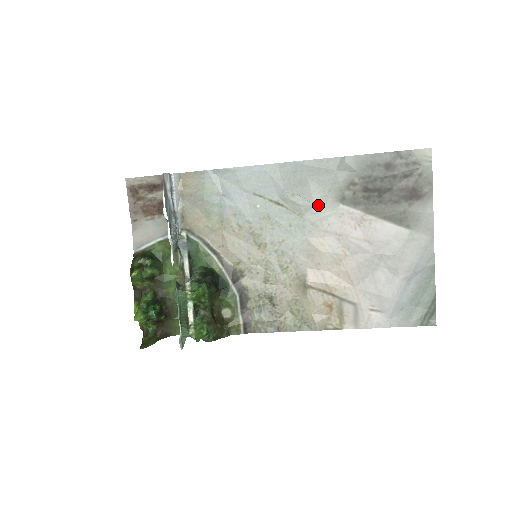
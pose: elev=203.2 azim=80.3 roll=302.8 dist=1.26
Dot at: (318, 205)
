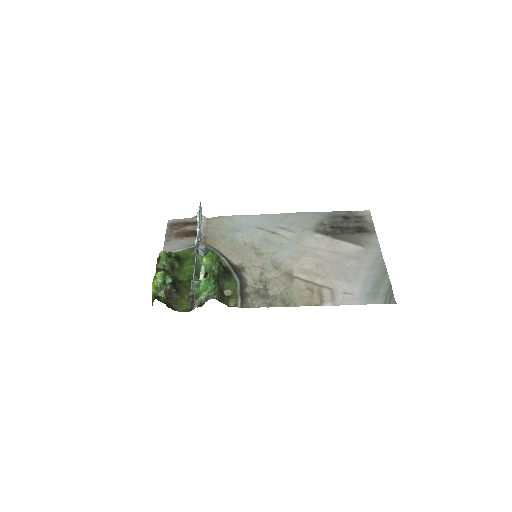
Dot at: (301, 234)
